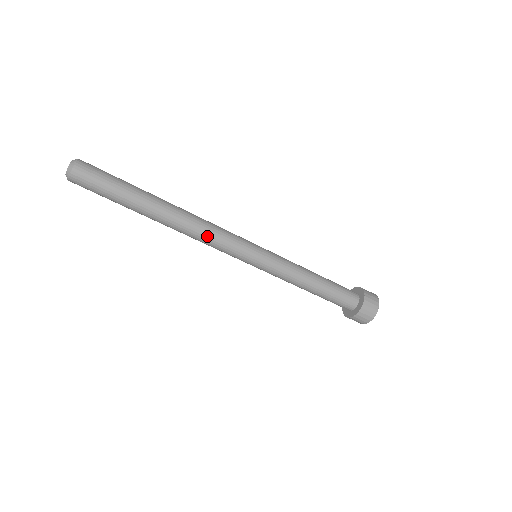
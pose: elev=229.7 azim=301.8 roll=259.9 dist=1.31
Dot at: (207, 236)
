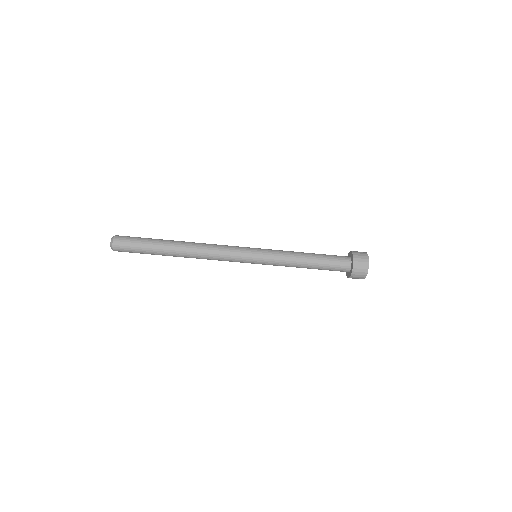
Dot at: (213, 253)
